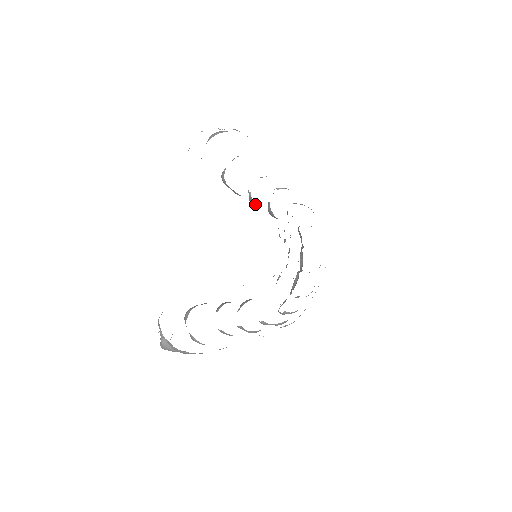
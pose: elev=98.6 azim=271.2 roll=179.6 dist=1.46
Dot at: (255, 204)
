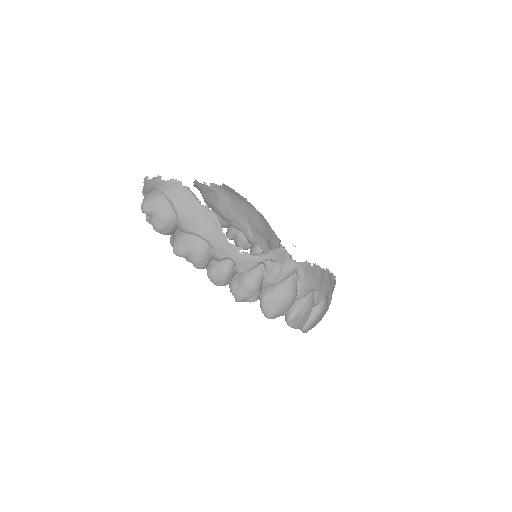
Dot at: (256, 247)
